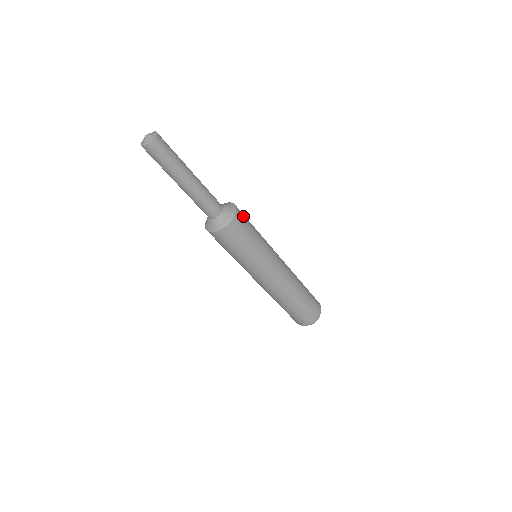
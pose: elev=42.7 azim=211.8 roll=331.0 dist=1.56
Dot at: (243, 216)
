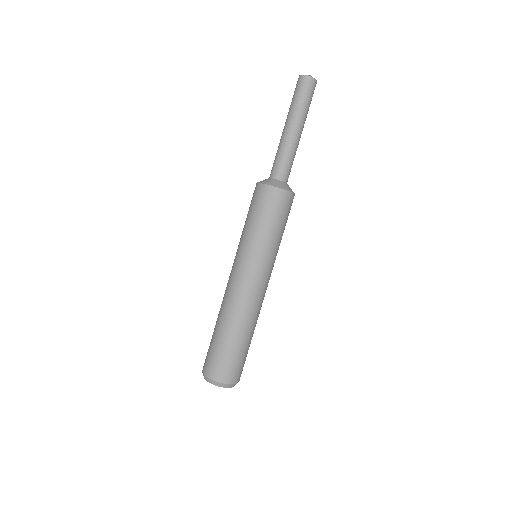
Dot at: occluded
